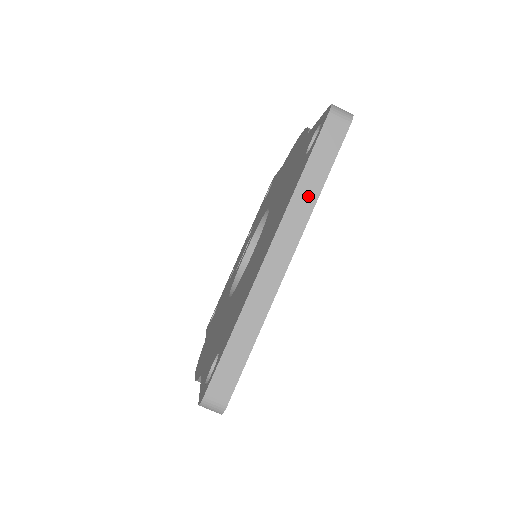
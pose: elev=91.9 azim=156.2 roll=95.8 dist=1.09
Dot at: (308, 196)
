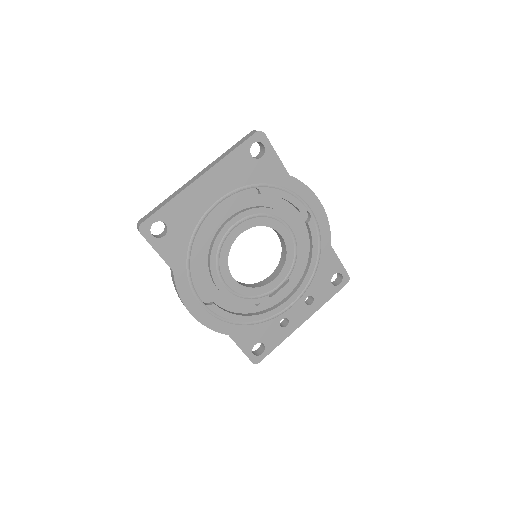
Dot at: (224, 156)
